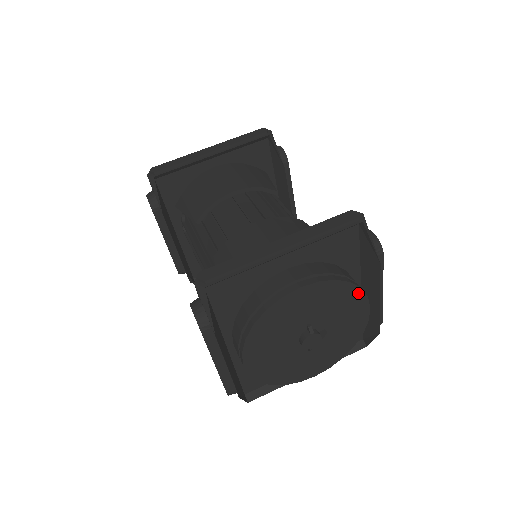
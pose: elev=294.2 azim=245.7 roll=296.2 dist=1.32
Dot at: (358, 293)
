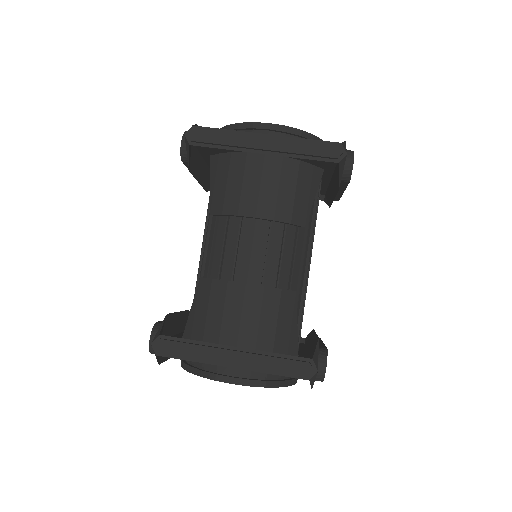
Dot at: occluded
